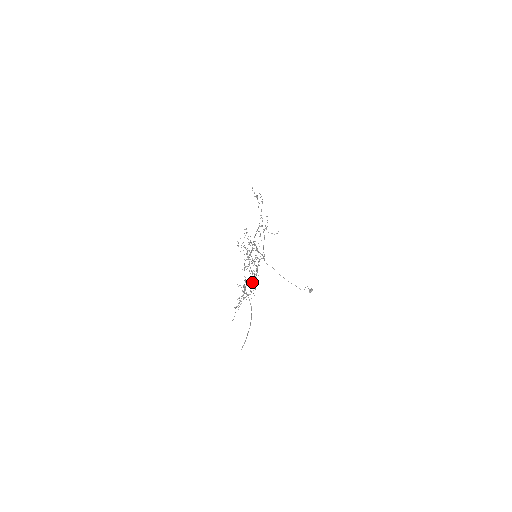
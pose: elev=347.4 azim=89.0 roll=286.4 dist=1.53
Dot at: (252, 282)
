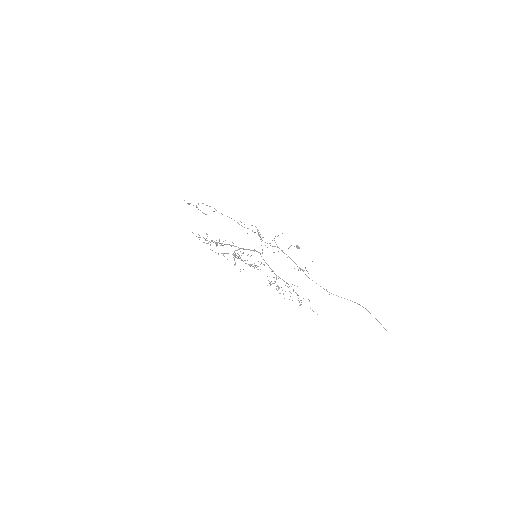
Dot at: (276, 276)
